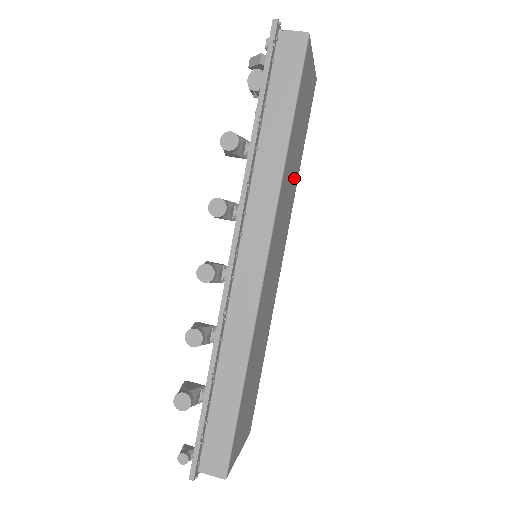
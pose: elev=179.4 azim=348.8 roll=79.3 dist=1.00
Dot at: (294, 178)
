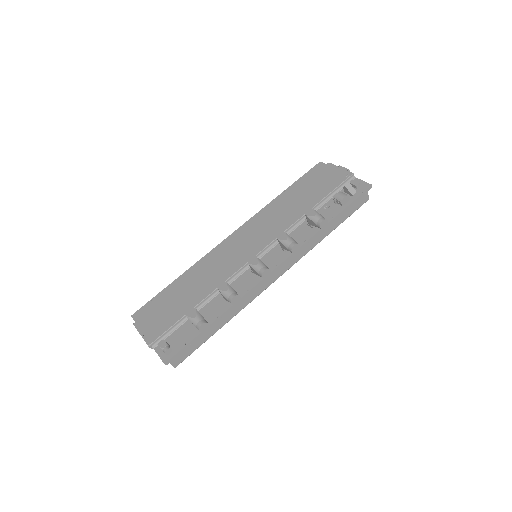
Dot at: occluded
